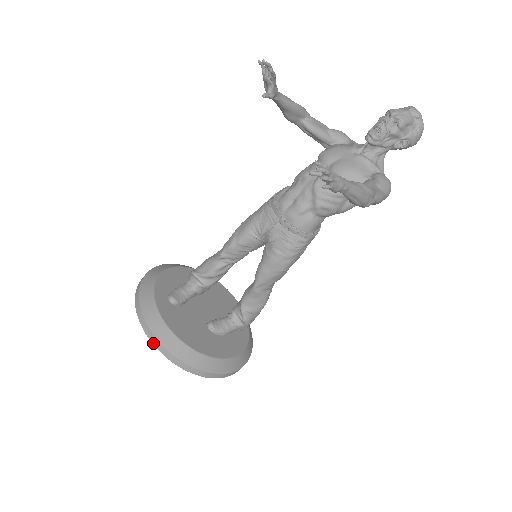
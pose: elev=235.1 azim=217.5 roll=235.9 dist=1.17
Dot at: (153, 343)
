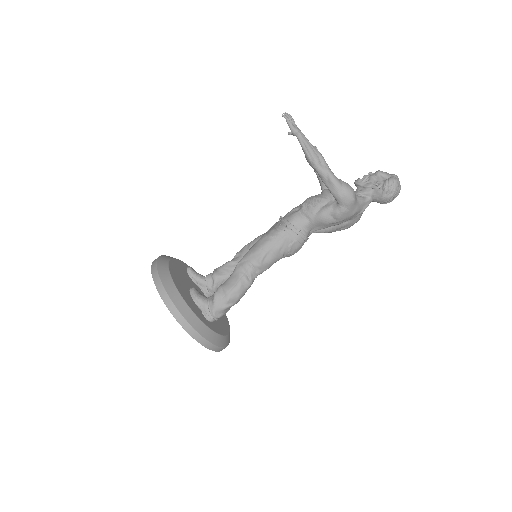
Dot at: occluded
